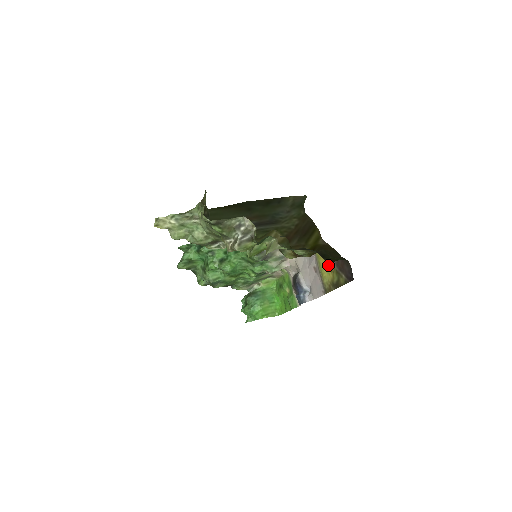
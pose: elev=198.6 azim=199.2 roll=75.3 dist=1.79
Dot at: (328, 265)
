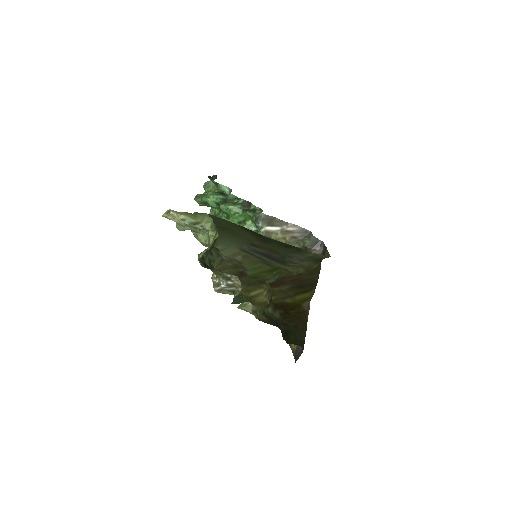
Dot at: occluded
